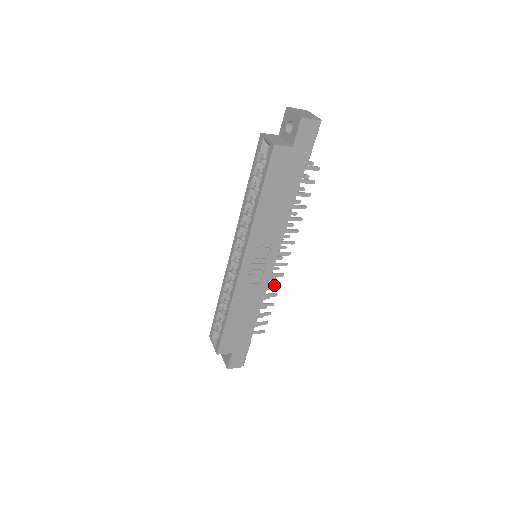
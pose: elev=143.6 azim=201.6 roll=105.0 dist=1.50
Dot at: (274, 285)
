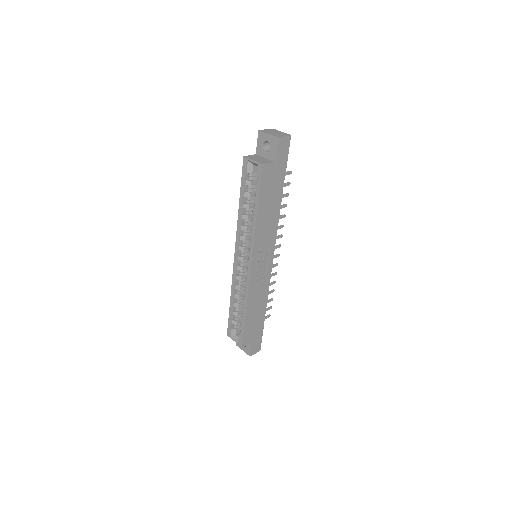
Dot at: (272, 275)
